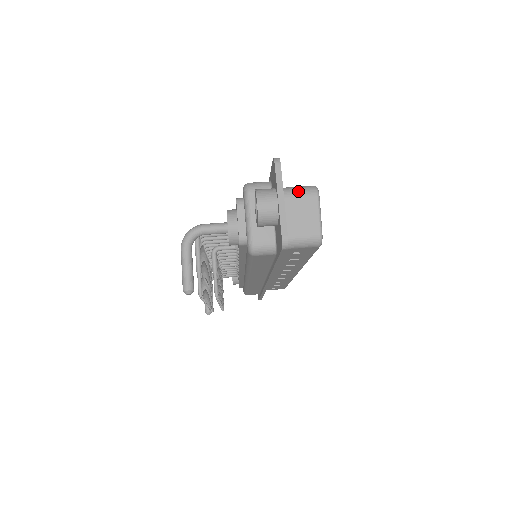
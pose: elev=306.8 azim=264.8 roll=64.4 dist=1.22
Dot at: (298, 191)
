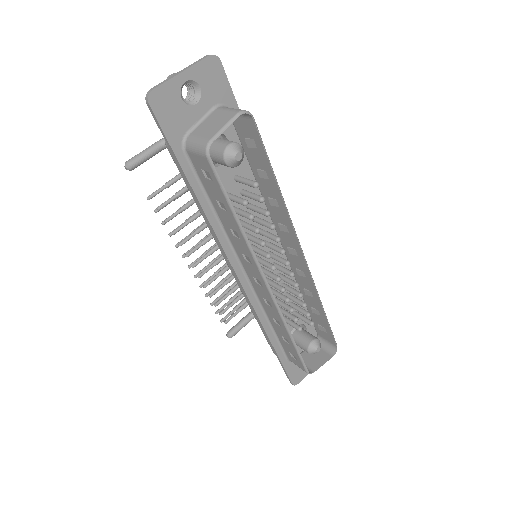
Dot at: (232, 108)
